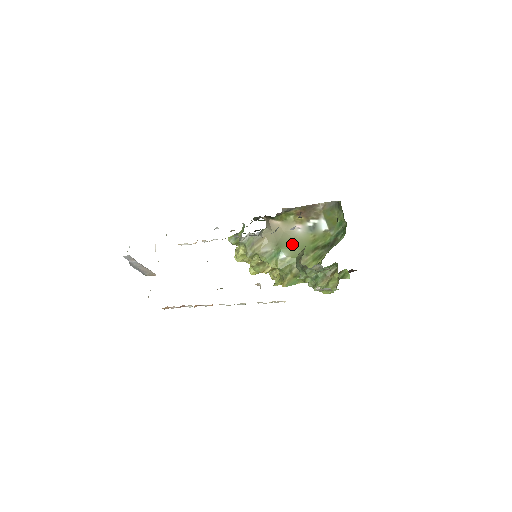
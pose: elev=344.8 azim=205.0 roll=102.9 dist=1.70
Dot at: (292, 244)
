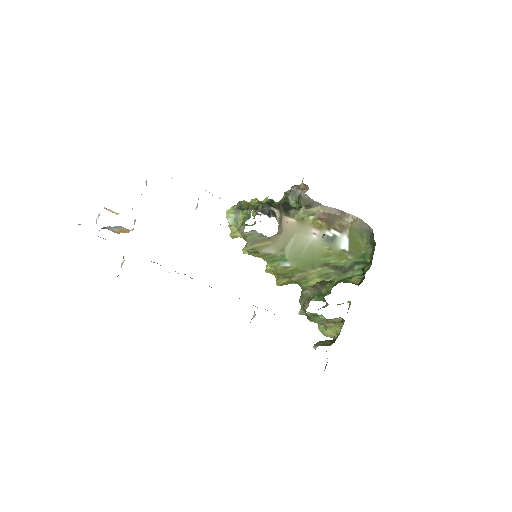
Dot at: (301, 253)
